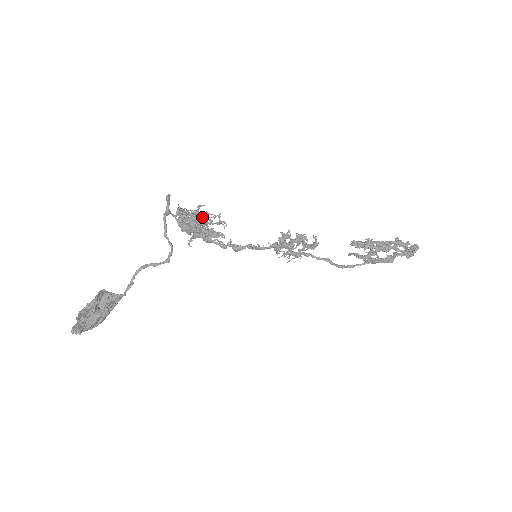
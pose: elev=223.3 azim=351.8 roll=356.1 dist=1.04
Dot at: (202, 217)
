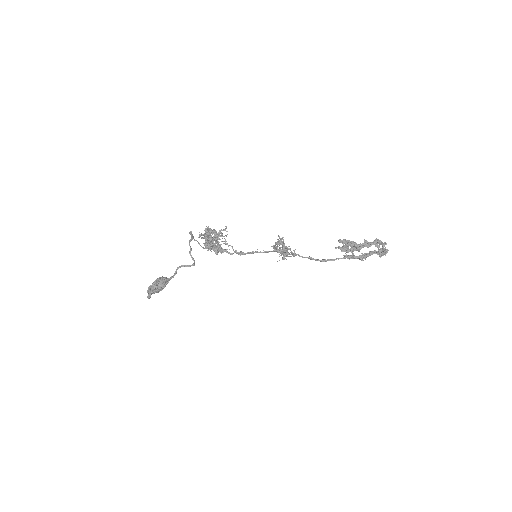
Dot at: (214, 240)
